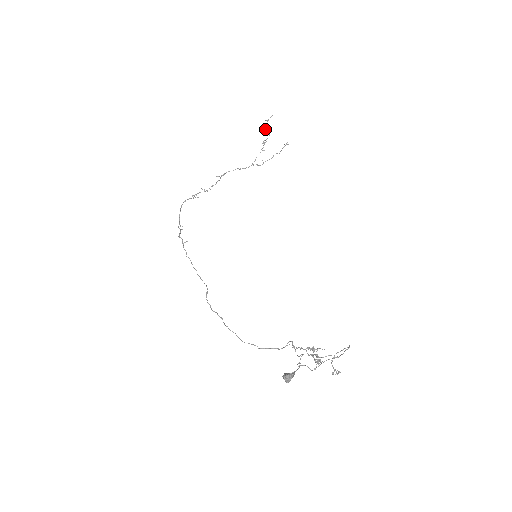
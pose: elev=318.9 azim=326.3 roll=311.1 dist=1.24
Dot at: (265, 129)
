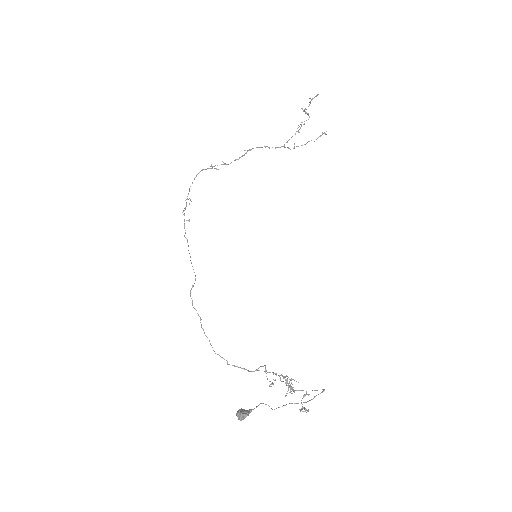
Dot at: (306, 109)
